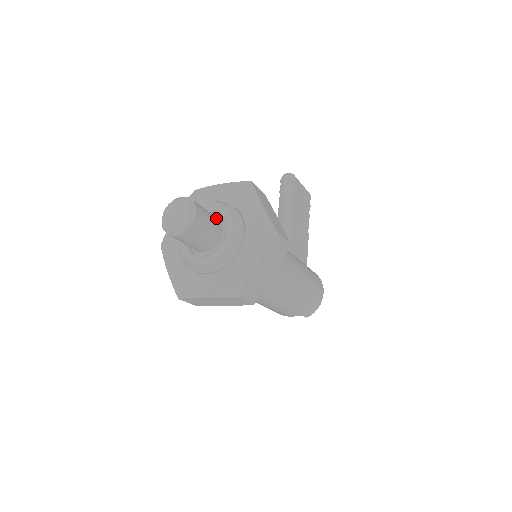
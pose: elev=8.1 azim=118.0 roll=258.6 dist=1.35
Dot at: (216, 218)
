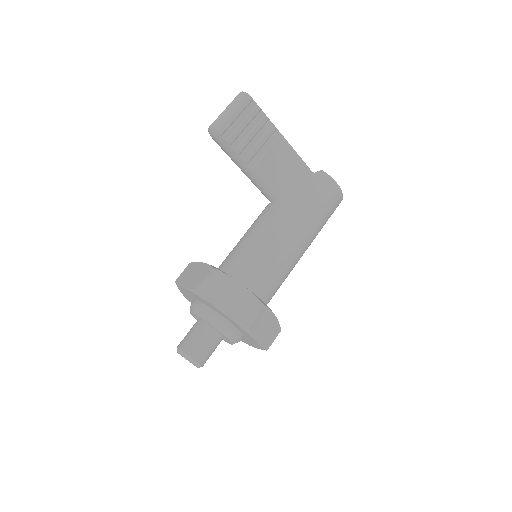
Dot at: (207, 329)
